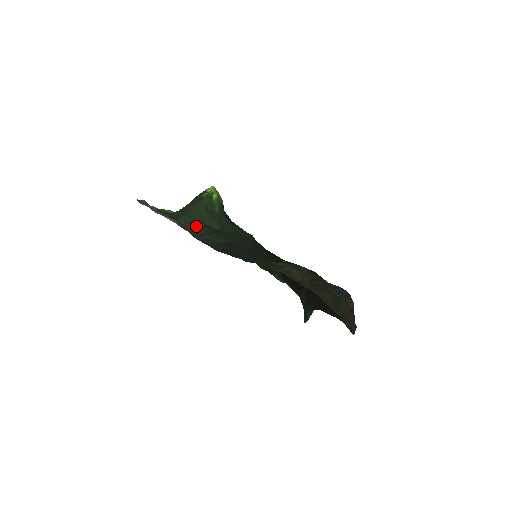
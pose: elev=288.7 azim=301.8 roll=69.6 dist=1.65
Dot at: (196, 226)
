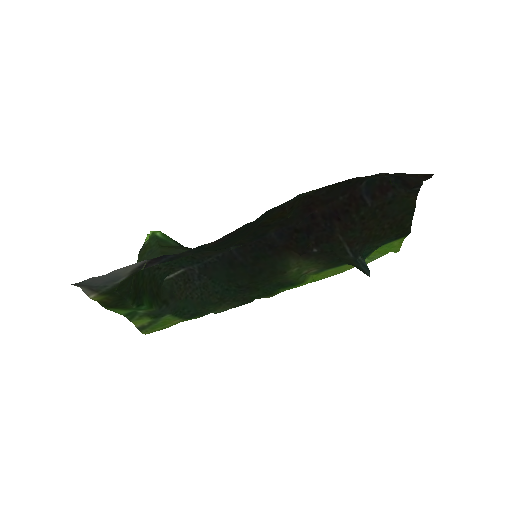
Dot at: occluded
